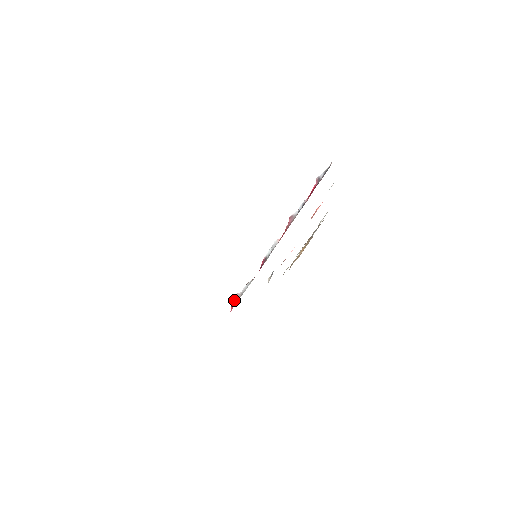
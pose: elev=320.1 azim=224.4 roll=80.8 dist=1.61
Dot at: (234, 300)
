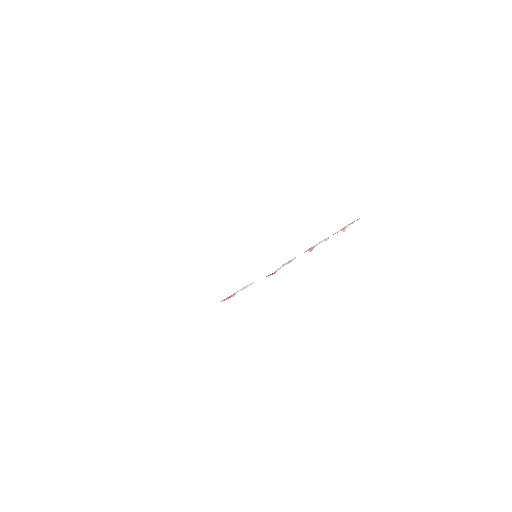
Dot at: (227, 298)
